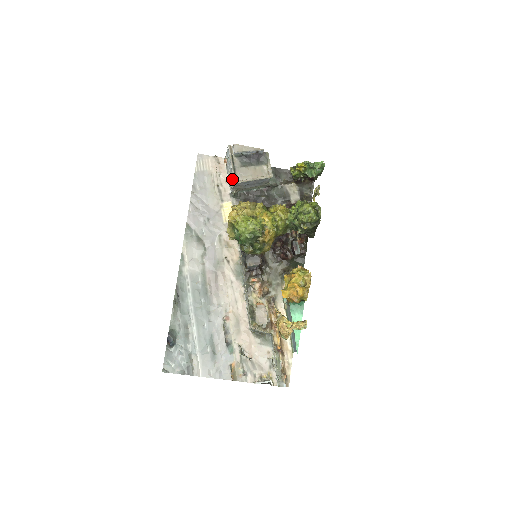
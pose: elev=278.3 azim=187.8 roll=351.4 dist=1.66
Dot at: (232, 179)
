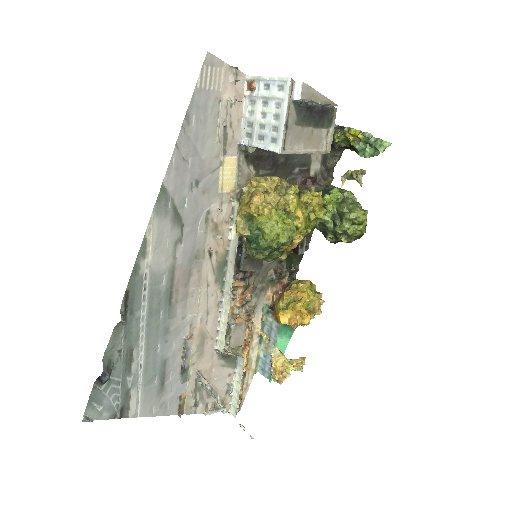
Dot at: (269, 136)
